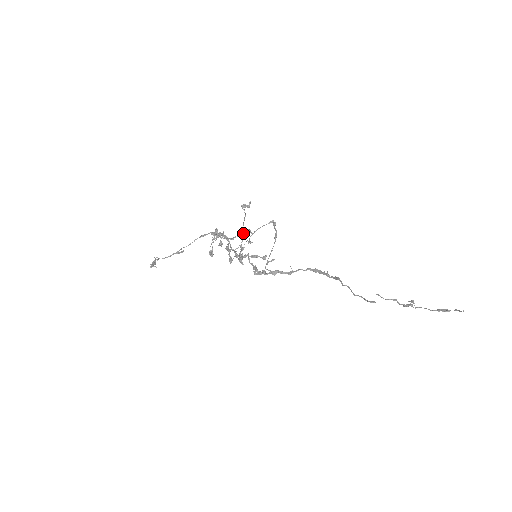
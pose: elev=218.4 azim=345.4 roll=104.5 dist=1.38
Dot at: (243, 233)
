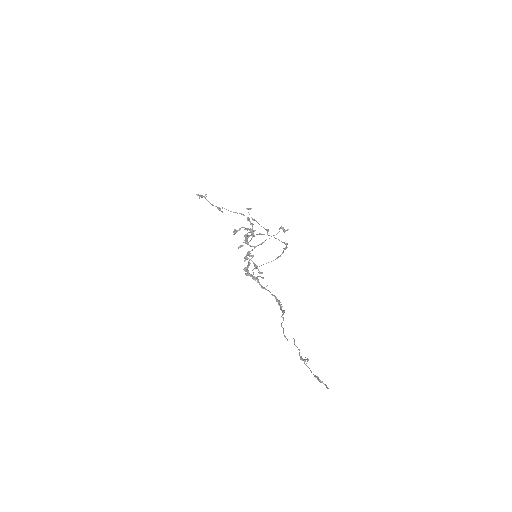
Dot at: occluded
